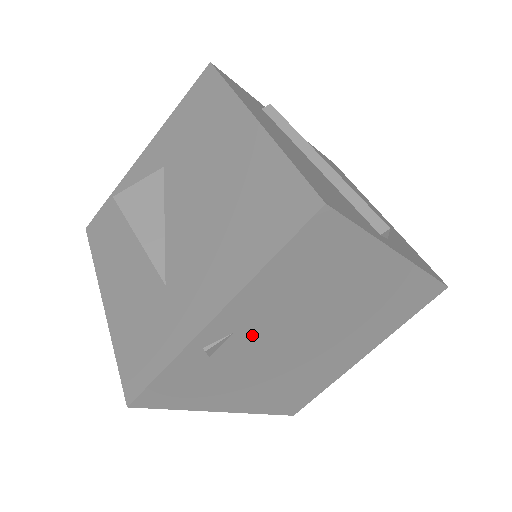
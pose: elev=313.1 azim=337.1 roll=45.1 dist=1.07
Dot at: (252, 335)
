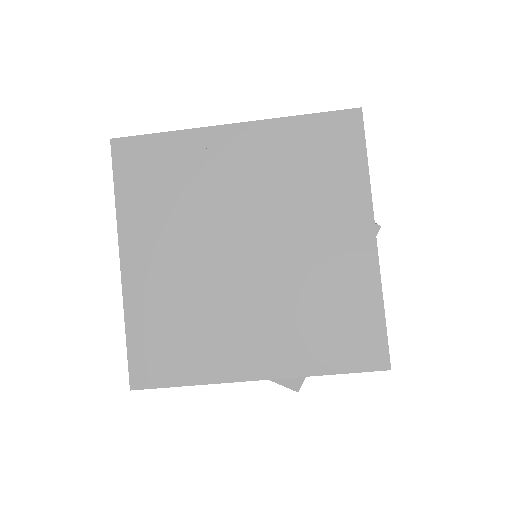
Dot at: (229, 179)
